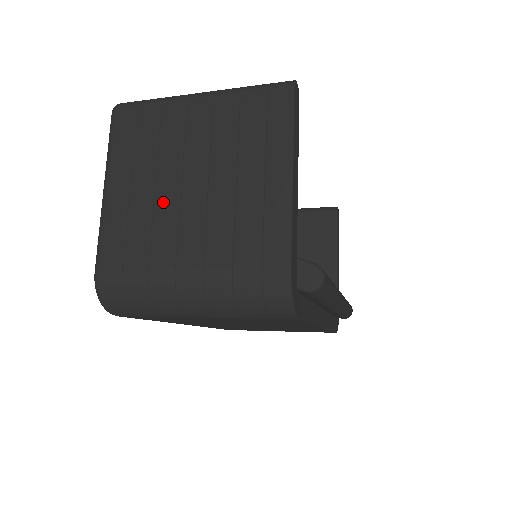
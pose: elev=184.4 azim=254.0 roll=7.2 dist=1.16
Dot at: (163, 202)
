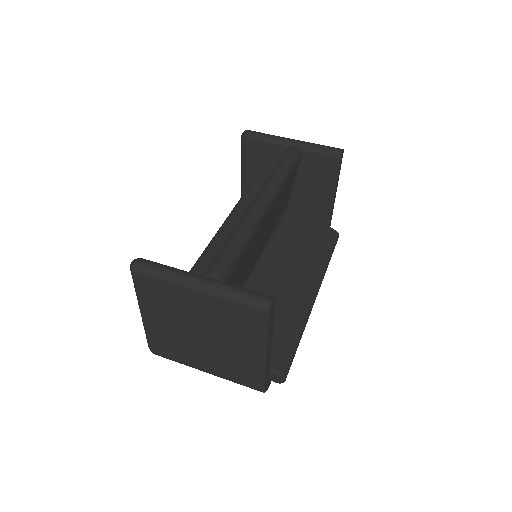
Dot at: (183, 336)
